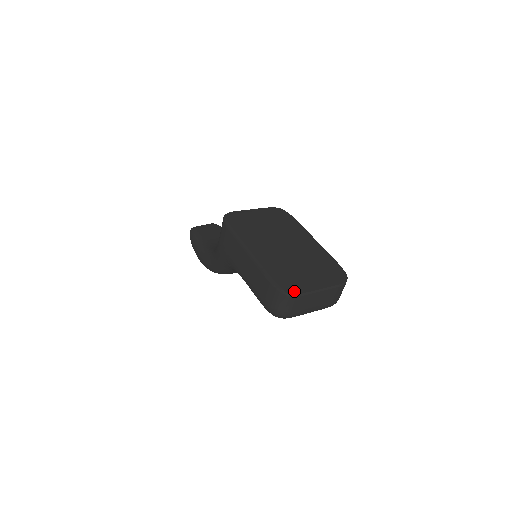
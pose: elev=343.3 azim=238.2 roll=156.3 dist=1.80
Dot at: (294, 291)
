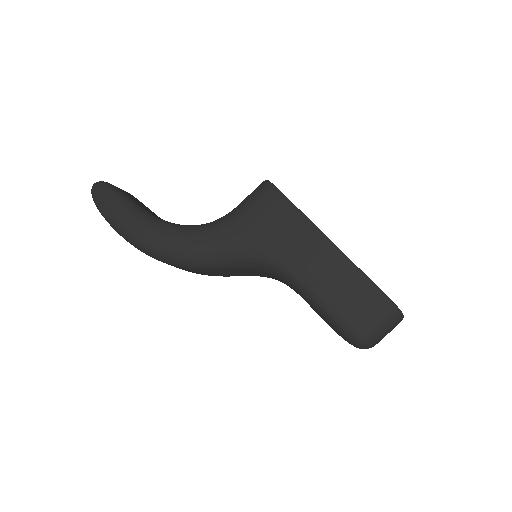
Dot at: occluded
